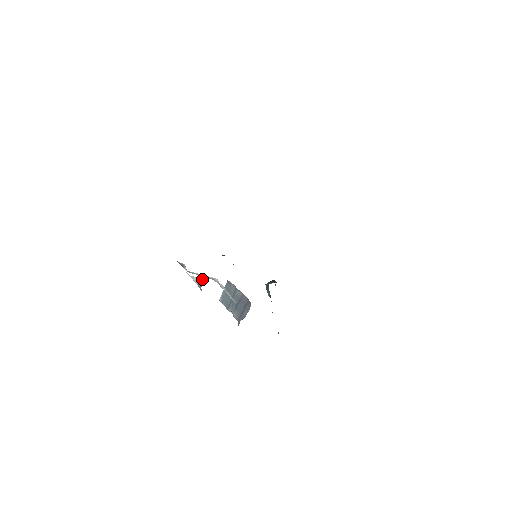
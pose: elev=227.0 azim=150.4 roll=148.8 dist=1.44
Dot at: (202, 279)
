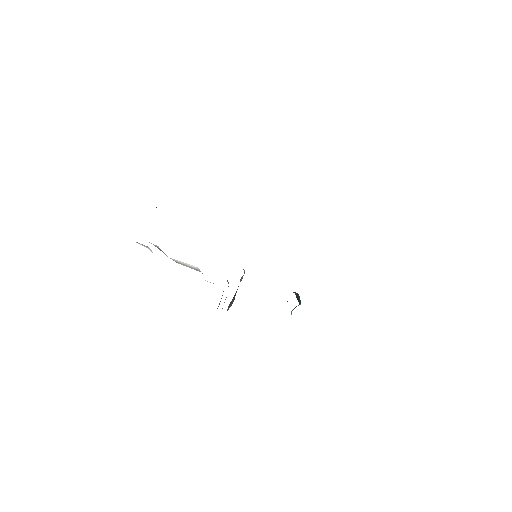
Dot at: (148, 247)
